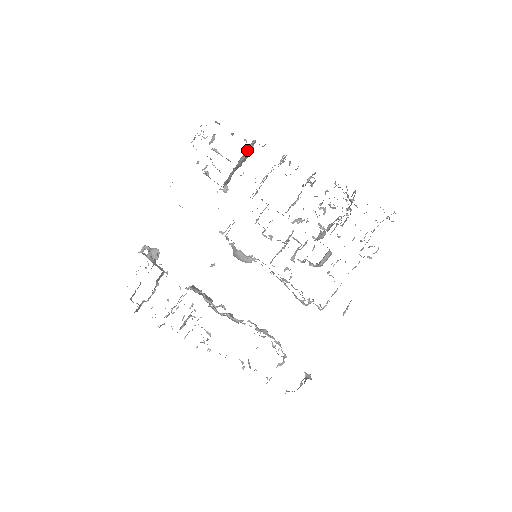
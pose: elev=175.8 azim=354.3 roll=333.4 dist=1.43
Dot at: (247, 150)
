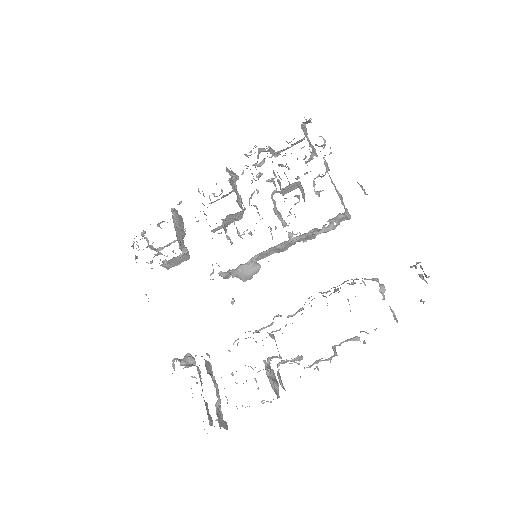
Dot at: (173, 217)
